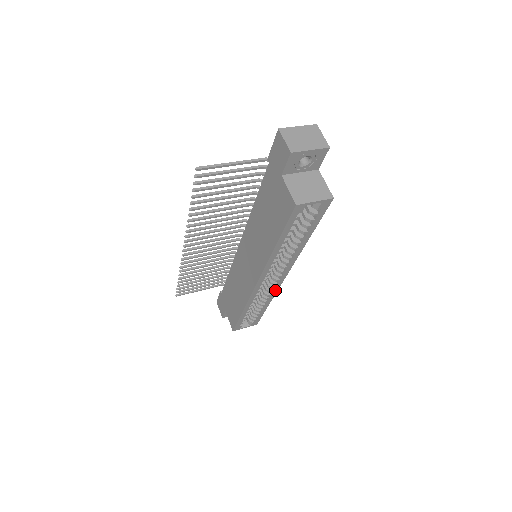
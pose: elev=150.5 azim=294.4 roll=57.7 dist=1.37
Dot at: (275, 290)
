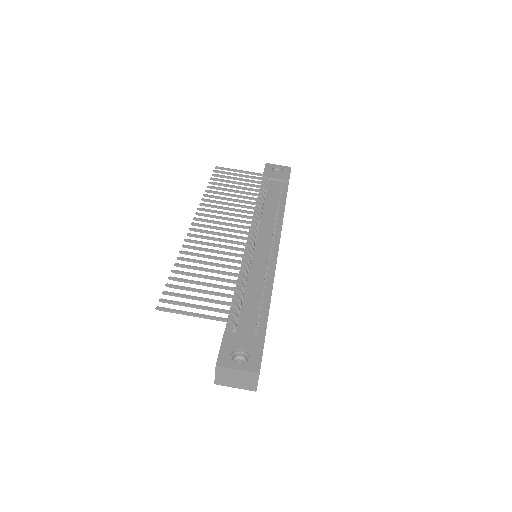
Dot at: occluded
